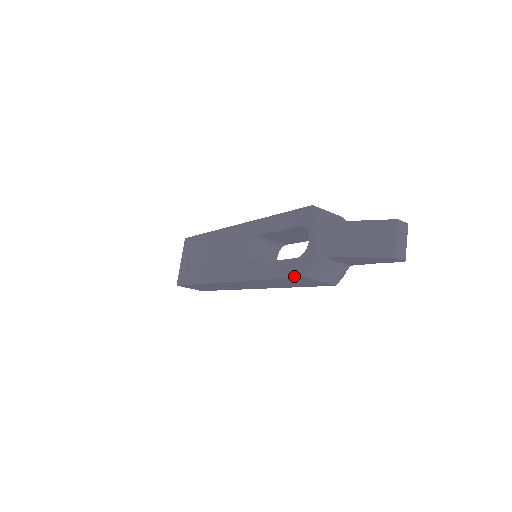
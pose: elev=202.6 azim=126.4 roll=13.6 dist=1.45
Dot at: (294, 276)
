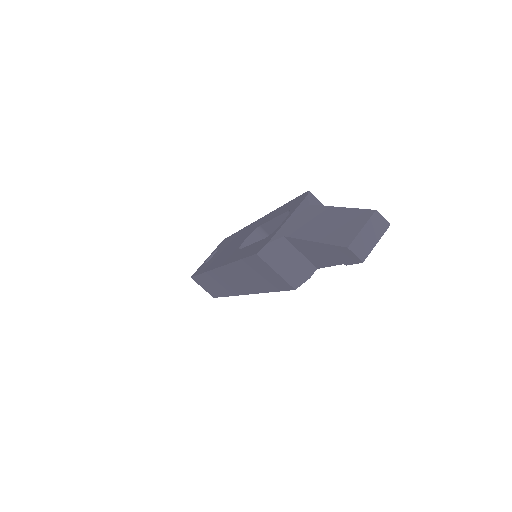
Dot at: (251, 254)
